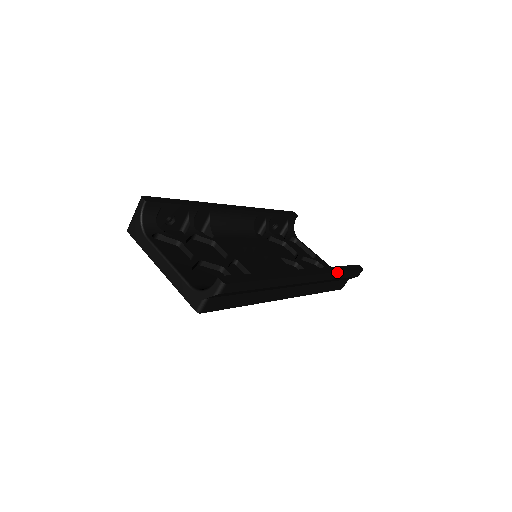
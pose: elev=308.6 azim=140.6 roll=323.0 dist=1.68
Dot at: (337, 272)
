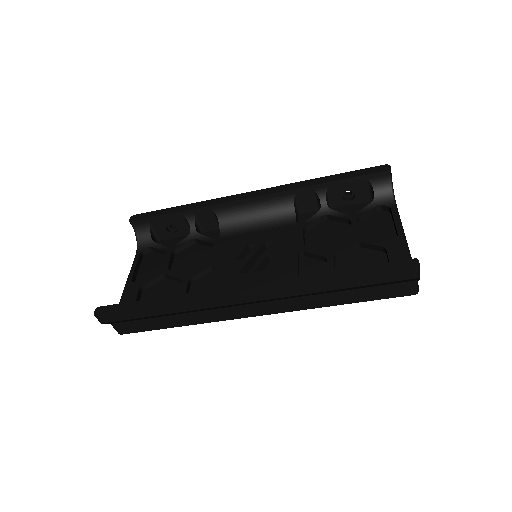
Dot at: (320, 282)
